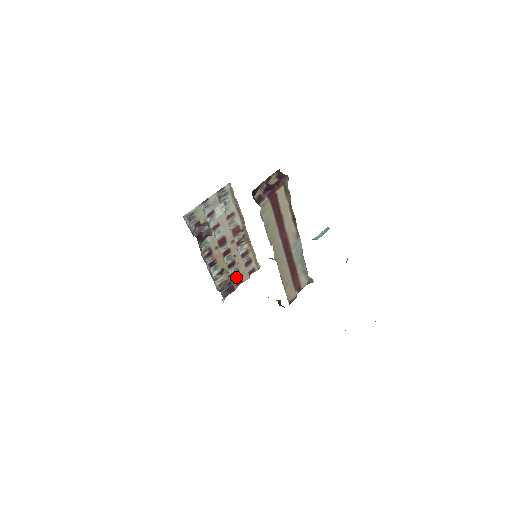
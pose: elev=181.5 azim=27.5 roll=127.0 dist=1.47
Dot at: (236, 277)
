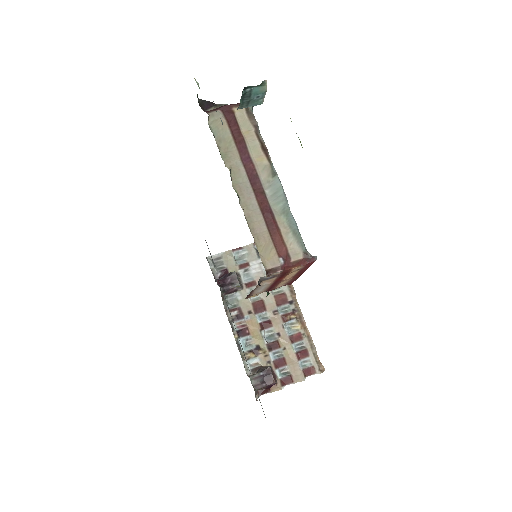
Dot at: (282, 371)
